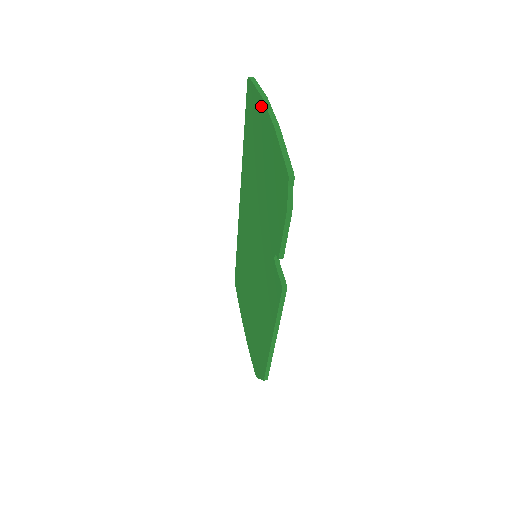
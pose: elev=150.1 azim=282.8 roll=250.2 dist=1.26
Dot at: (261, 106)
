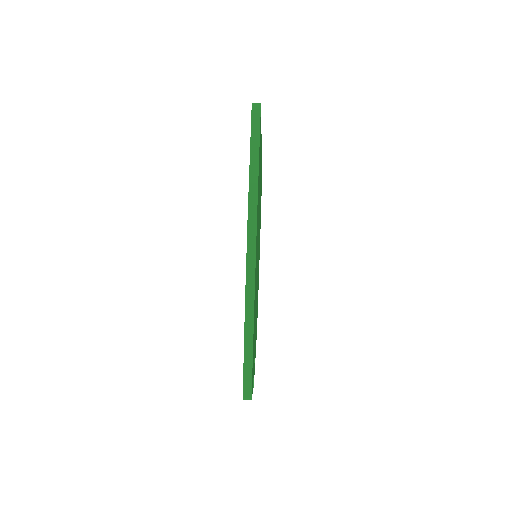
Dot at: occluded
